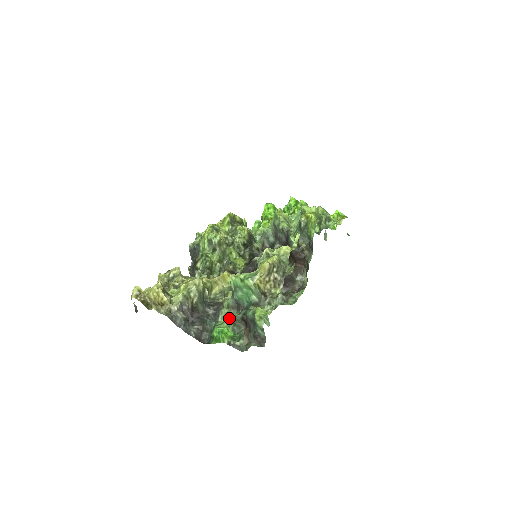
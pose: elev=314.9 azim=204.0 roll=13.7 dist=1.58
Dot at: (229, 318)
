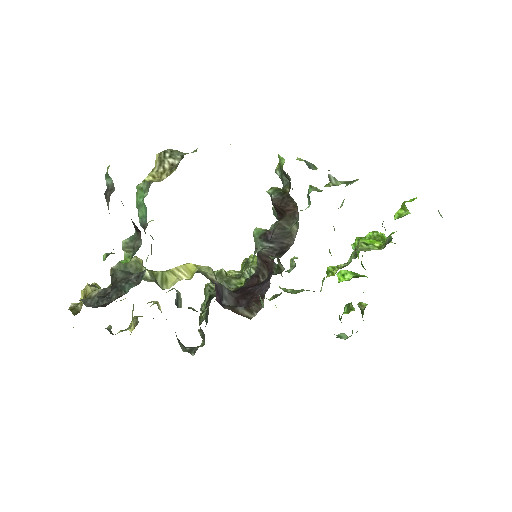
Dot at: (126, 243)
